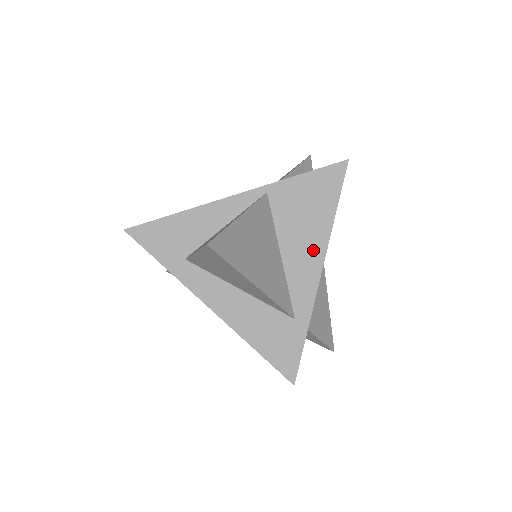
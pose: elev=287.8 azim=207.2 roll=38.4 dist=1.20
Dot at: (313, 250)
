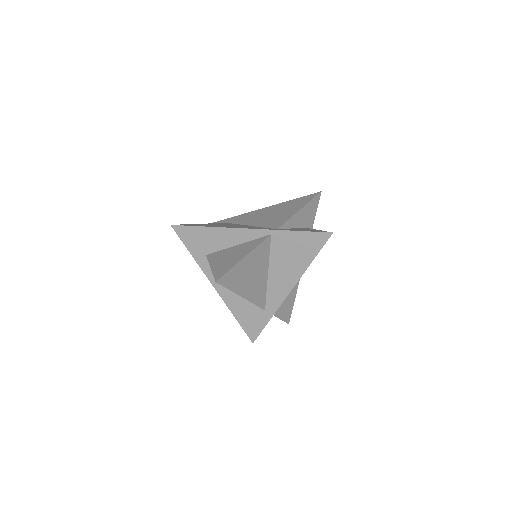
Dot at: (290, 277)
